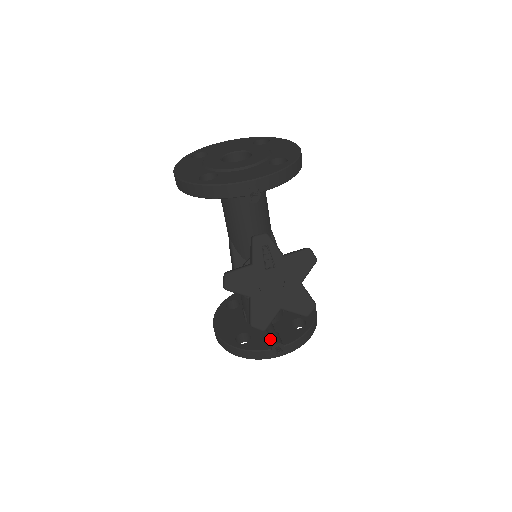
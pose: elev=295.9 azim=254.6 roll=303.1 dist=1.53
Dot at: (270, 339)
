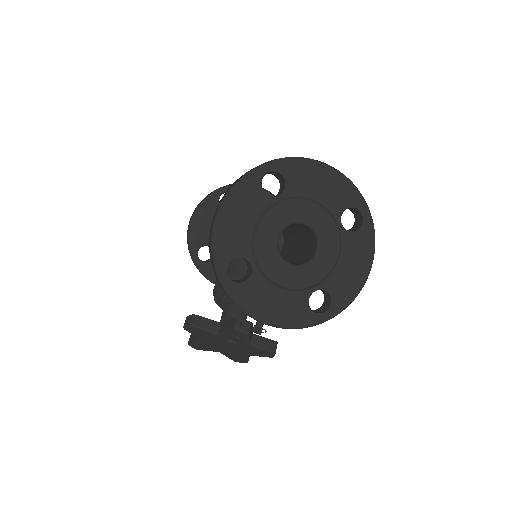
Dot at: occluded
